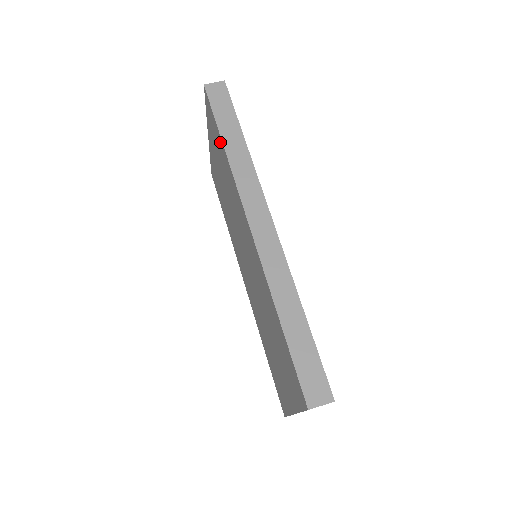
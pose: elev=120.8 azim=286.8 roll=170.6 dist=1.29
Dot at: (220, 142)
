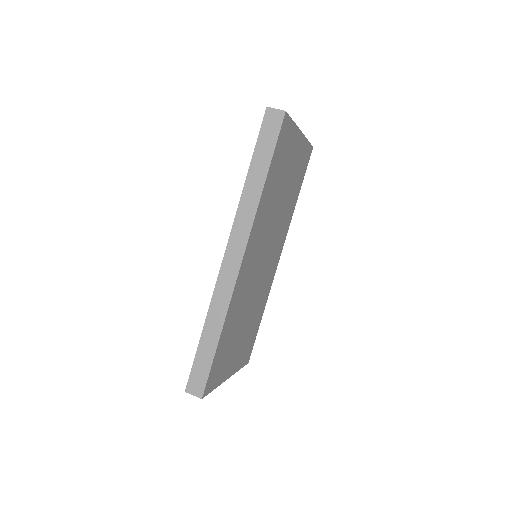
Dot at: occluded
